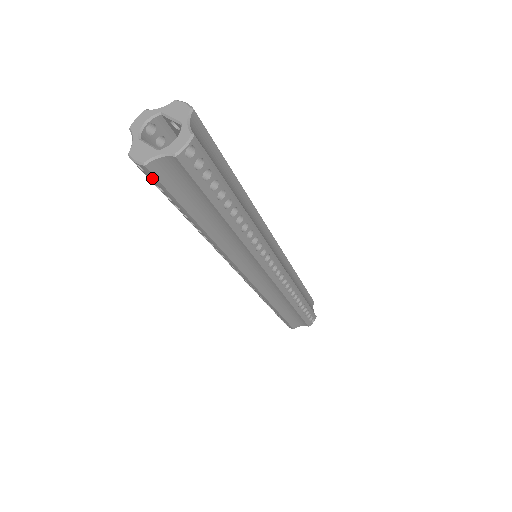
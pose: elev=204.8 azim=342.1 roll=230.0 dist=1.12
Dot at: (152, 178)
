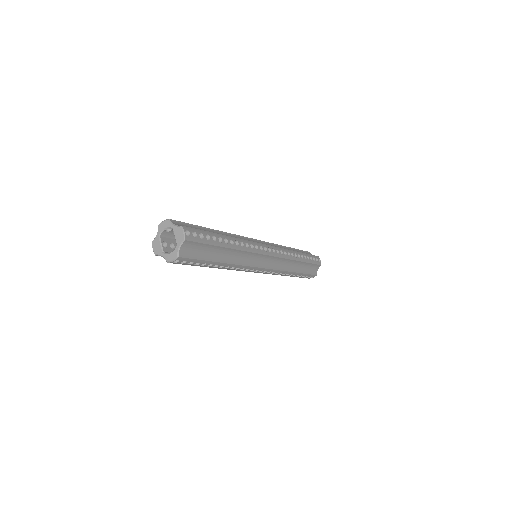
Dot at: occluded
